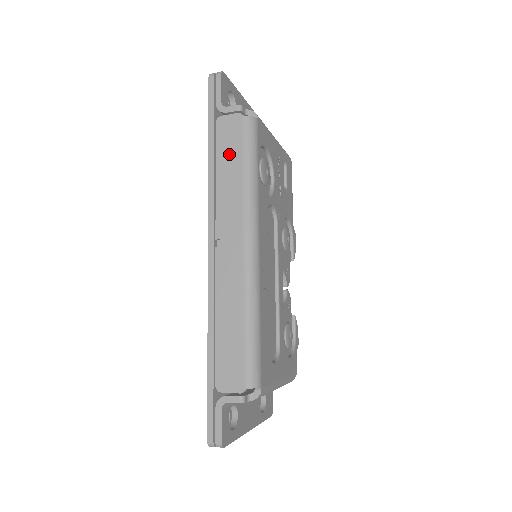
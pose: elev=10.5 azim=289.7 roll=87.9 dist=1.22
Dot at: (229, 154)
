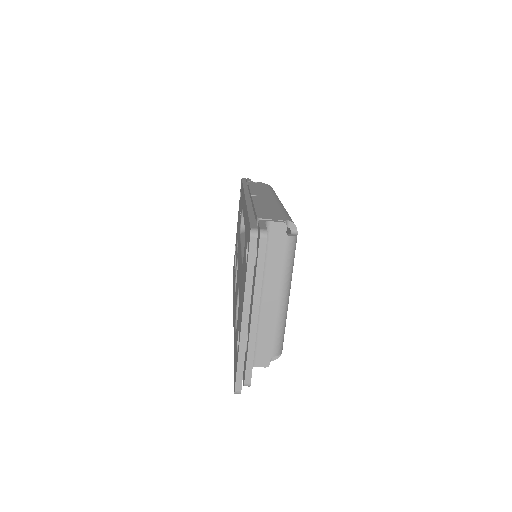
Dot at: (259, 186)
